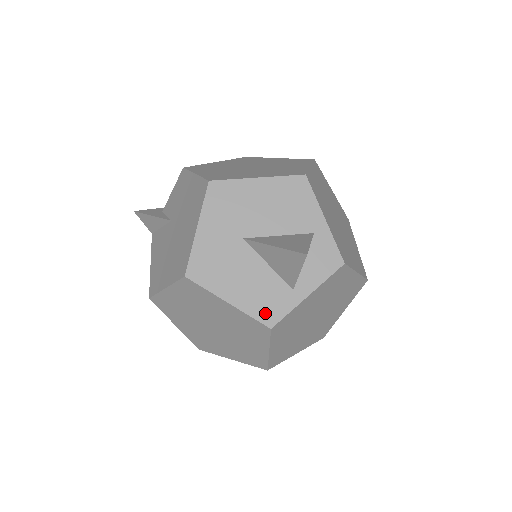
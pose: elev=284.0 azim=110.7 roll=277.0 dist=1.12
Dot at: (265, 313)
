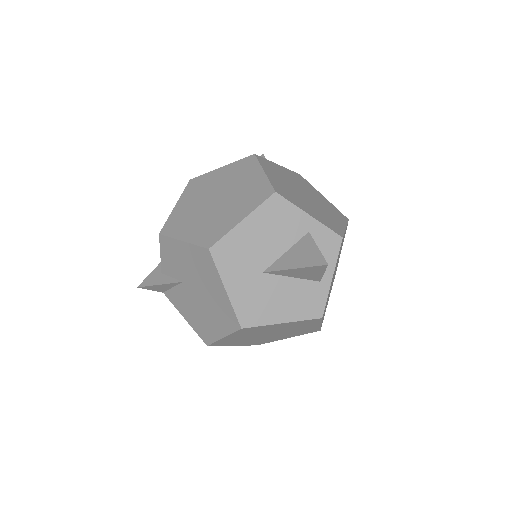
Dot at: (312, 311)
